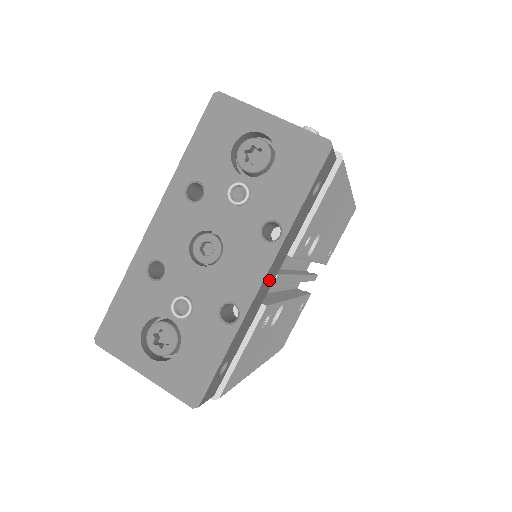
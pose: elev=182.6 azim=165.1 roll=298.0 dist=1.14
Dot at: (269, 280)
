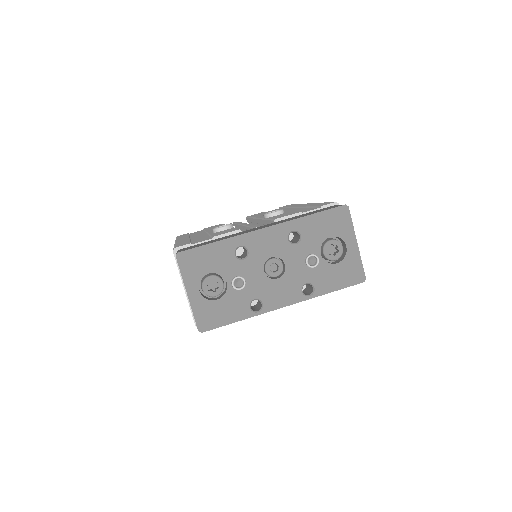
Dot at: occluded
